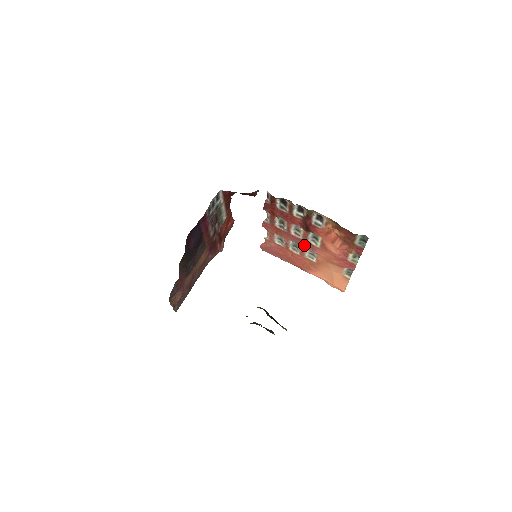
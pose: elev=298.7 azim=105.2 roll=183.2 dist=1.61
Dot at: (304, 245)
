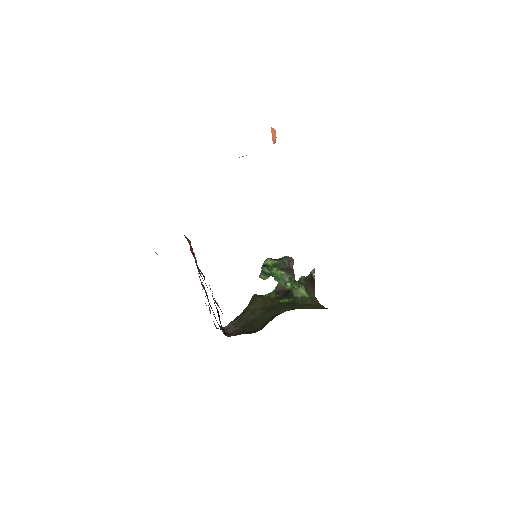
Dot at: occluded
